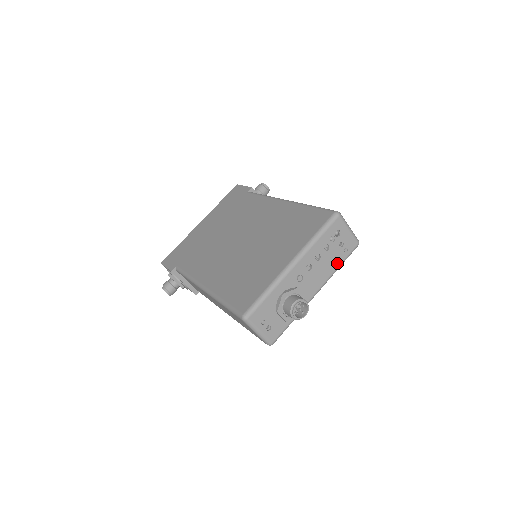
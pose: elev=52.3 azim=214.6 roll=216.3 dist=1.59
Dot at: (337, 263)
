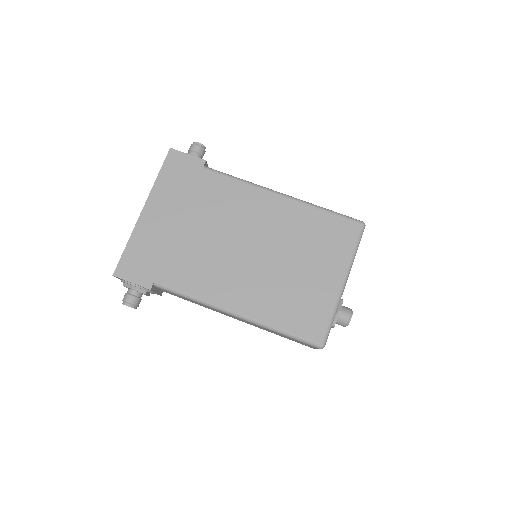
Dot at: occluded
